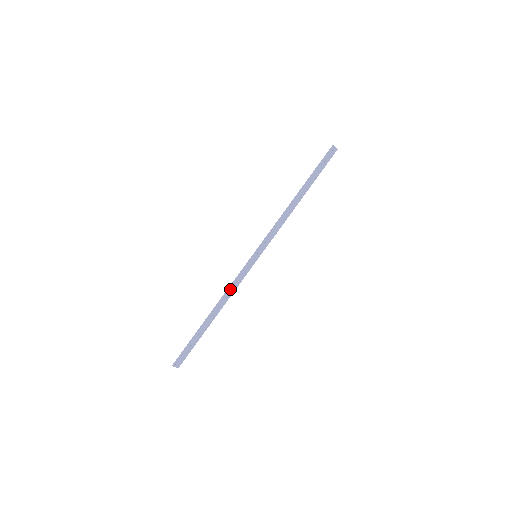
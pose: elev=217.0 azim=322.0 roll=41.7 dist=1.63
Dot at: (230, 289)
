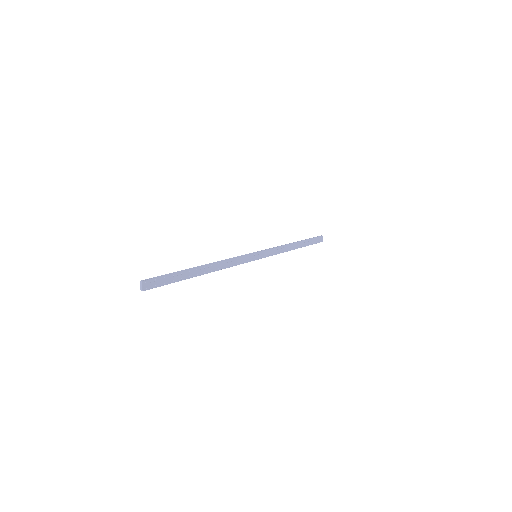
Dot at: (228, 261)
